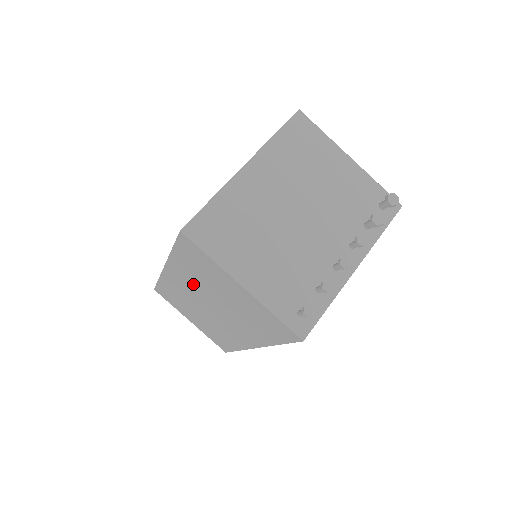
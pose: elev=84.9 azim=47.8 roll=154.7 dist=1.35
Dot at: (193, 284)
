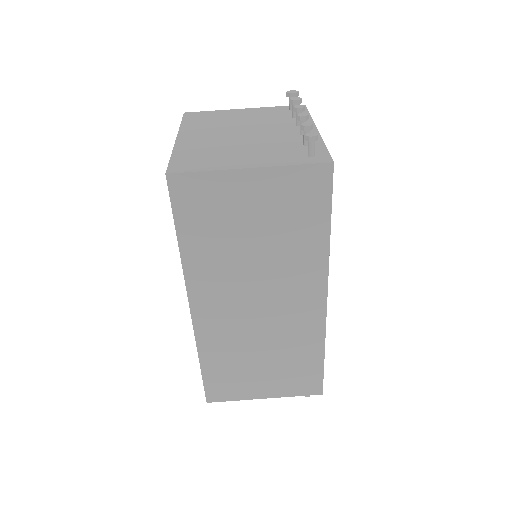
Dot at: (223, 277)
